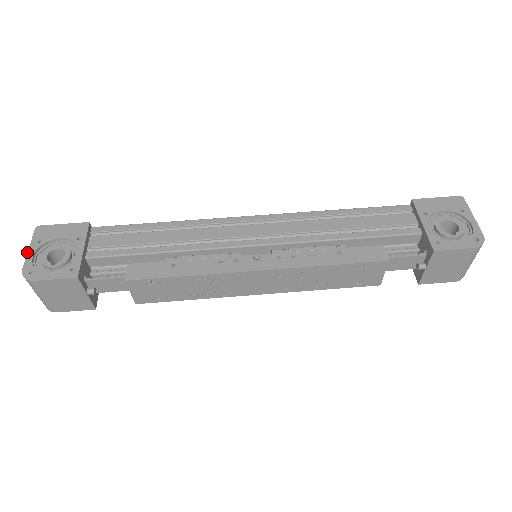
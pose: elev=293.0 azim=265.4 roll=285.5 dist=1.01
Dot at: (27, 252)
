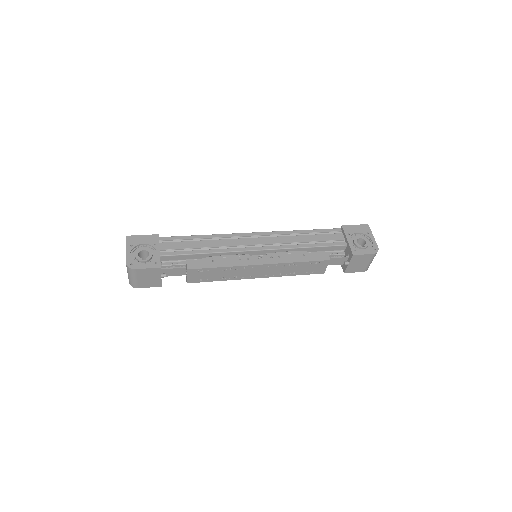
Dot at: occluded
